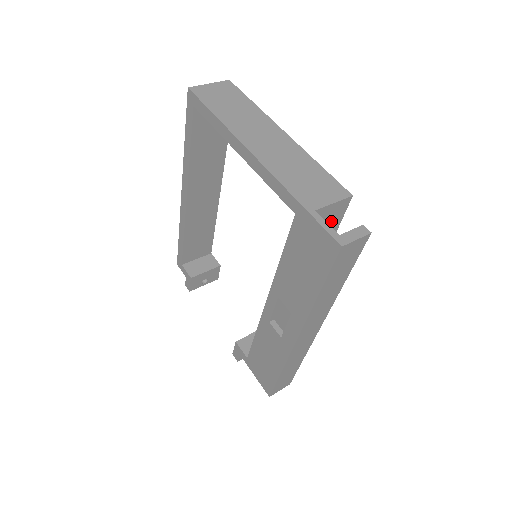
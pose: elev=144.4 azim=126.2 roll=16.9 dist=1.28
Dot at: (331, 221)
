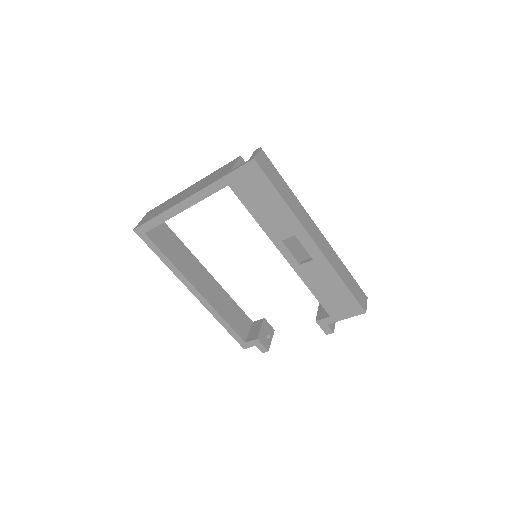
Dot at: occluded
